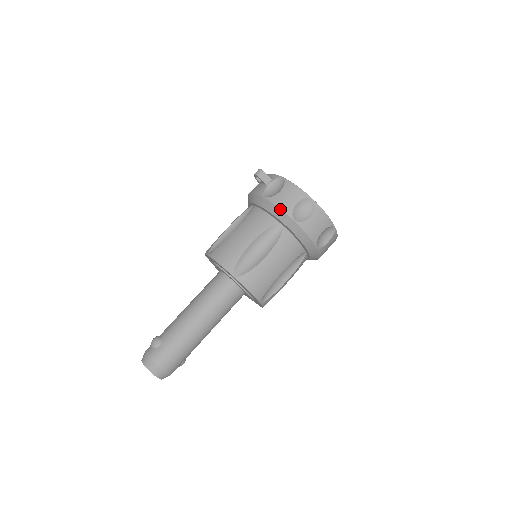
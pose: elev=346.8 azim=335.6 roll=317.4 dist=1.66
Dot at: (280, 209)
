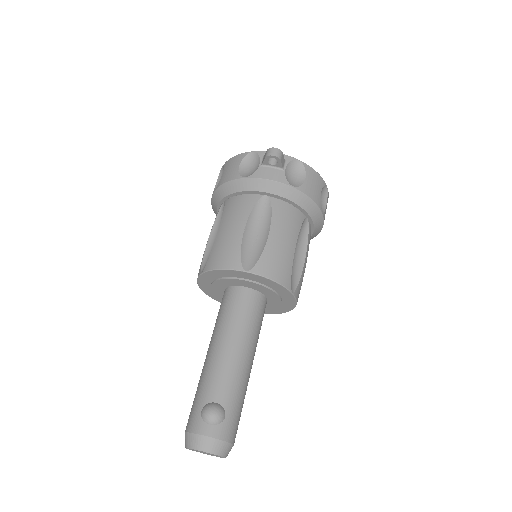
Dot at: (313, 201)
